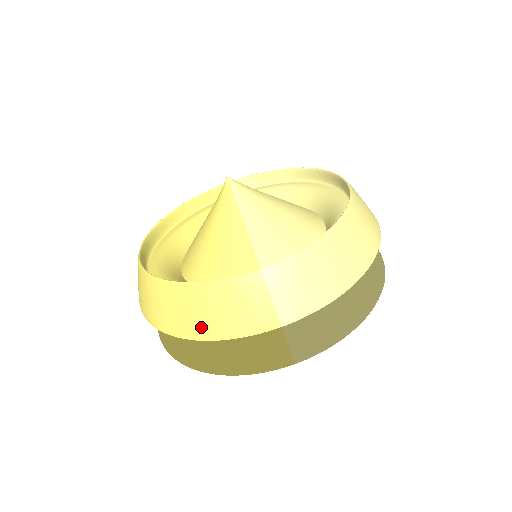
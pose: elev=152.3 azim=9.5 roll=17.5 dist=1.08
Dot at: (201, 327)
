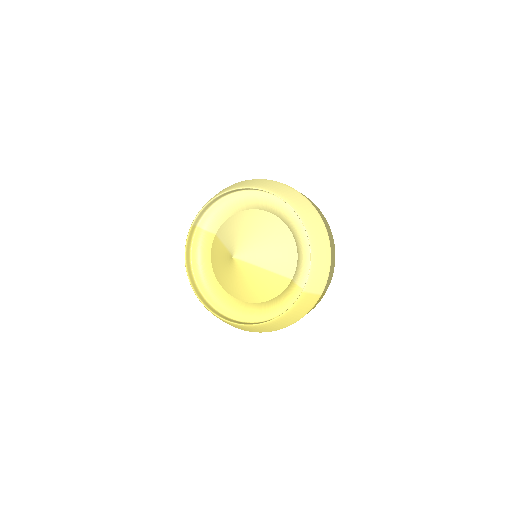
Dot at: (290, 323)
